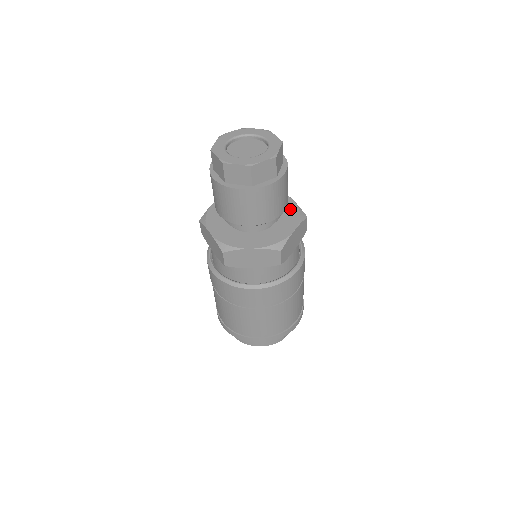
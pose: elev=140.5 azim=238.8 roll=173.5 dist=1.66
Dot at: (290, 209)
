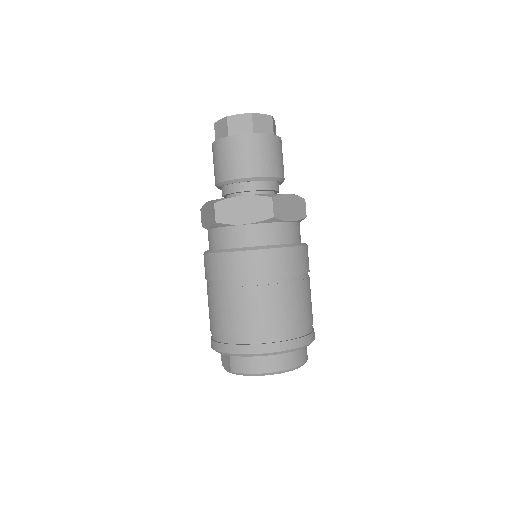
Dot at: occluded
